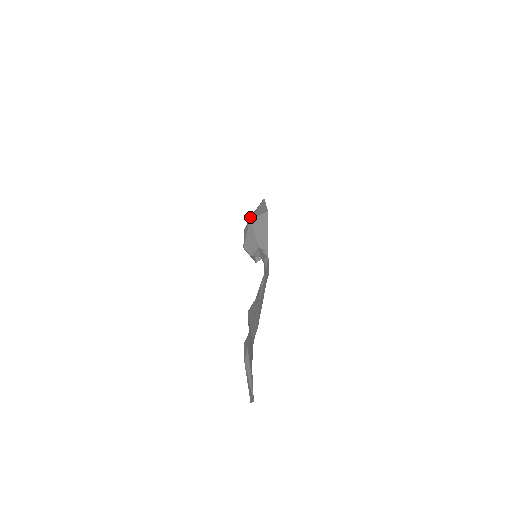
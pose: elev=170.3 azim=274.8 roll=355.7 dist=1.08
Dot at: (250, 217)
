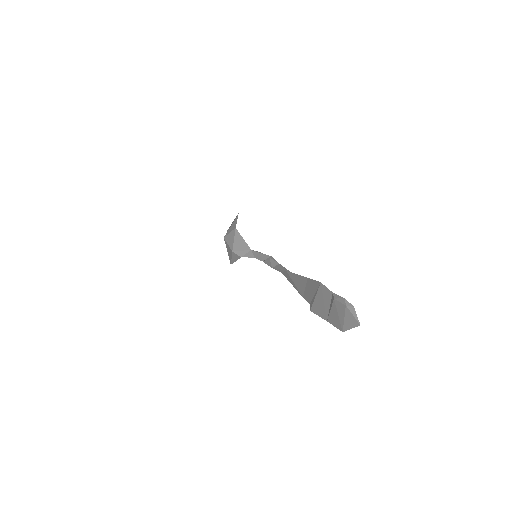
Dot at: (234, 227)
